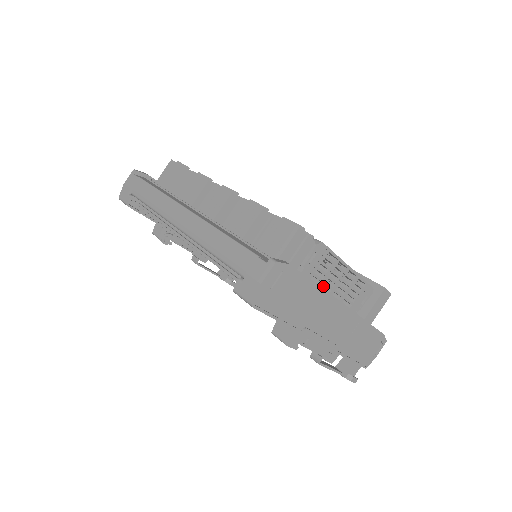
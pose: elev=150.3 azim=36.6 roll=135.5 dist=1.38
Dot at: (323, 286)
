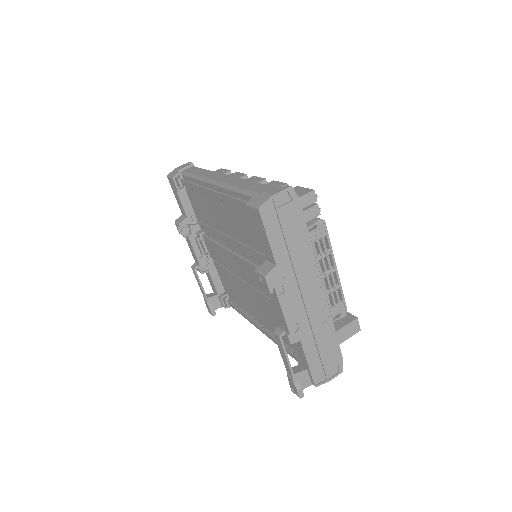
Dot at: occluded
